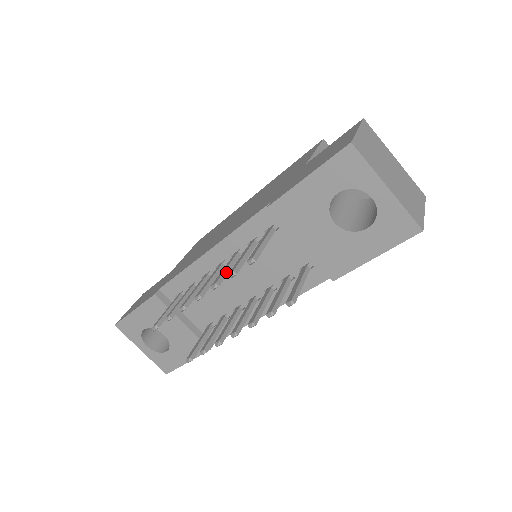
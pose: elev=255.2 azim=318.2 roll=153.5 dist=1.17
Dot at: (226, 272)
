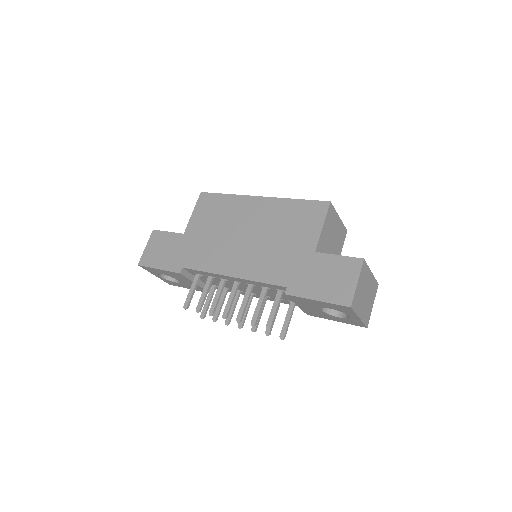
Dot at: (246, 307)
